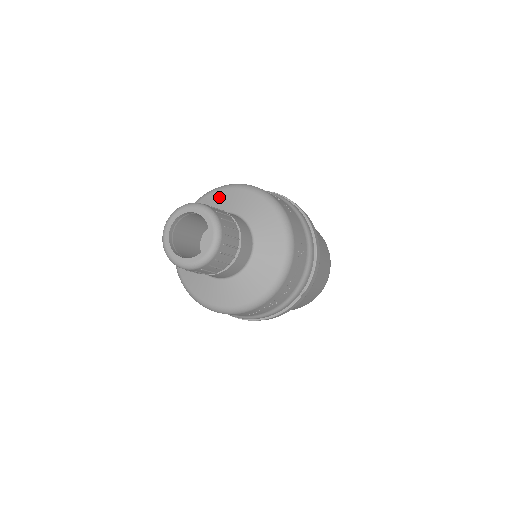
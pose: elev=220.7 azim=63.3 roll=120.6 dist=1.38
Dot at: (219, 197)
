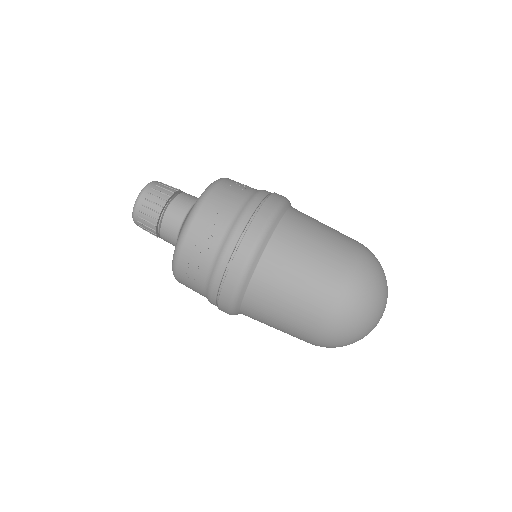
Dot at: occluded
